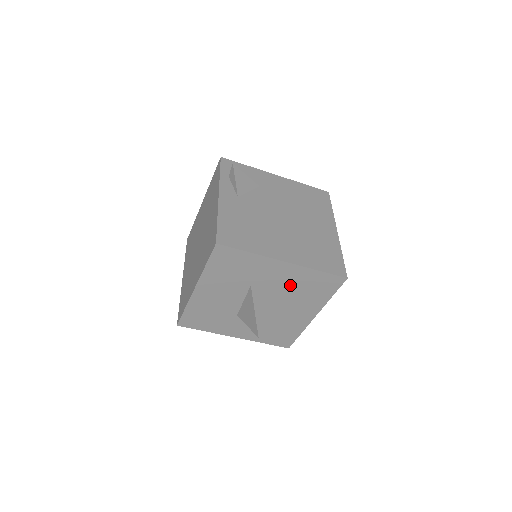
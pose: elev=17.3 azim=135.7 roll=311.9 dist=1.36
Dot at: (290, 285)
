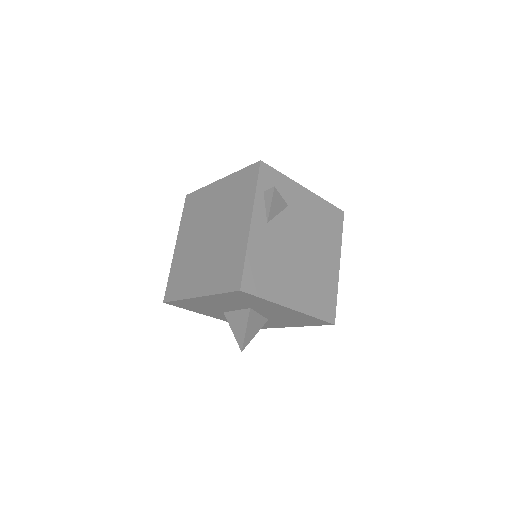
Dot at: (284, 315)
